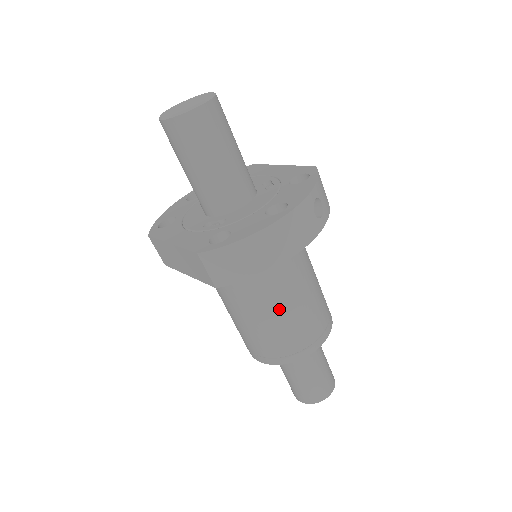
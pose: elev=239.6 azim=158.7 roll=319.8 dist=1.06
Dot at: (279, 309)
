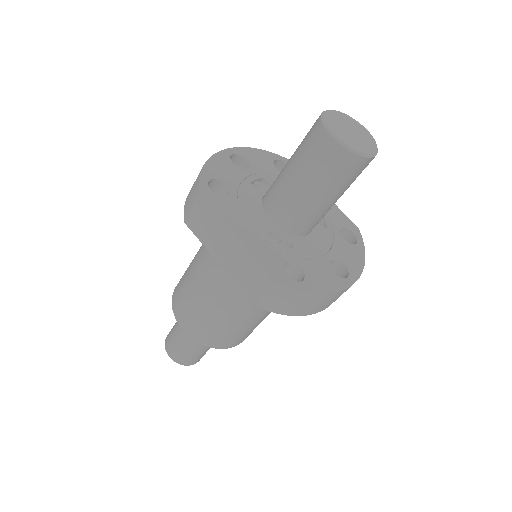
Dot at: (253, 317)
